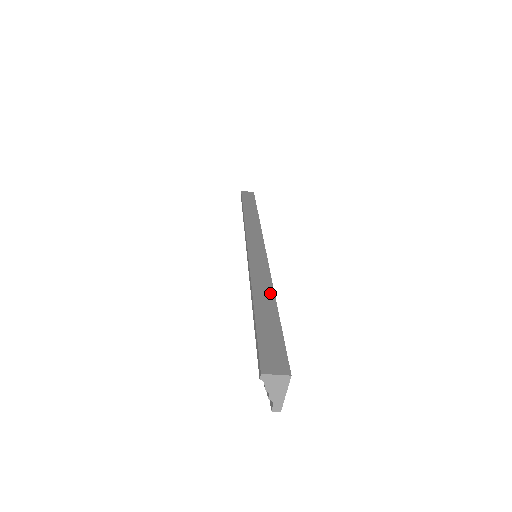
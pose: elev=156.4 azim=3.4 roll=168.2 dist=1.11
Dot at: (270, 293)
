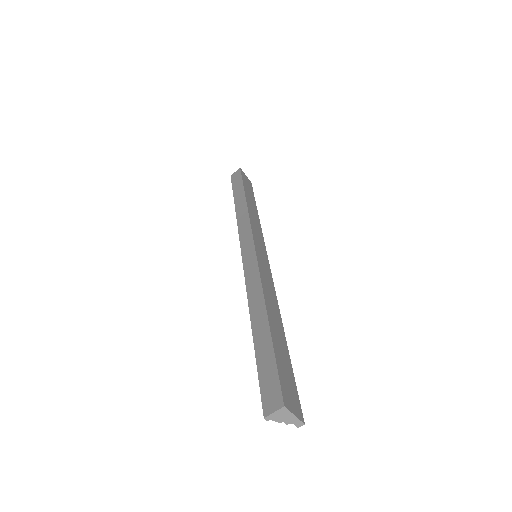
Dot at: (263, 311)
